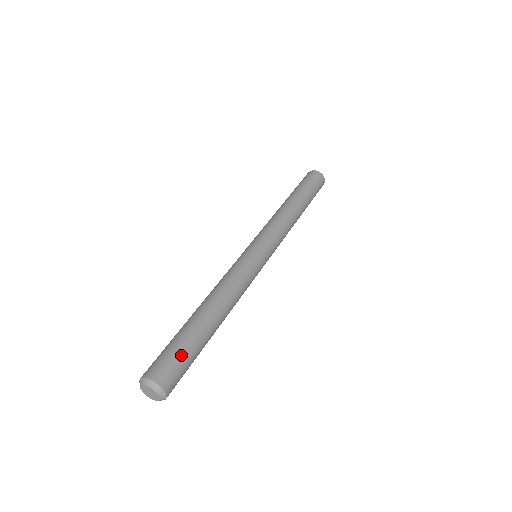
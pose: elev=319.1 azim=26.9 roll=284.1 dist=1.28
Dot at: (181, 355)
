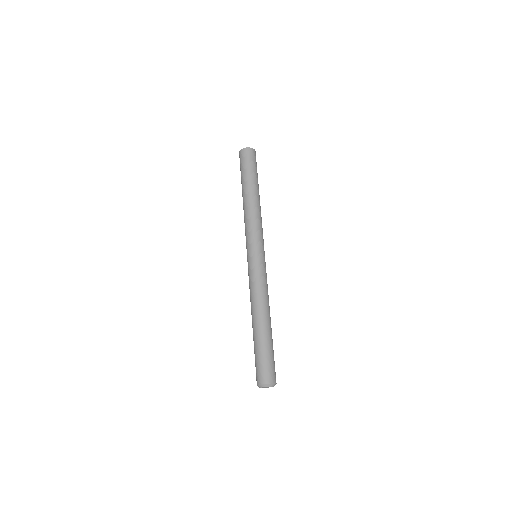
Dot at: (272, 359)
